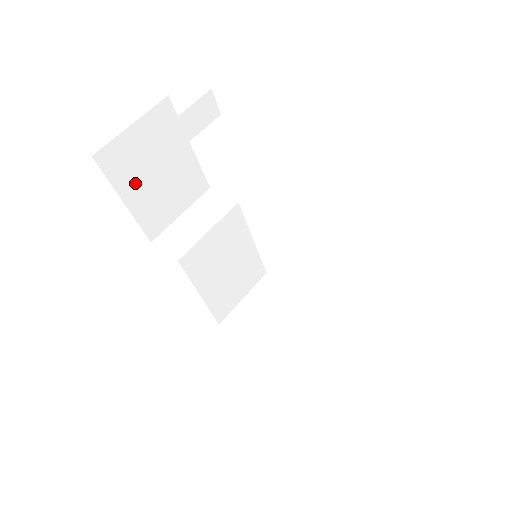
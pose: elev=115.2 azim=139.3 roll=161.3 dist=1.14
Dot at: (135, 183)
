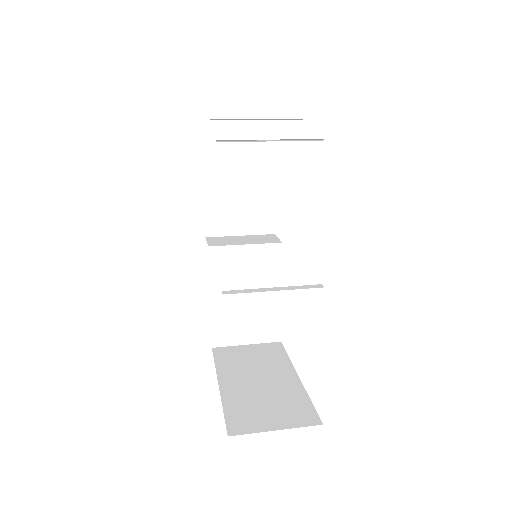
Dot at: (219, 183)
